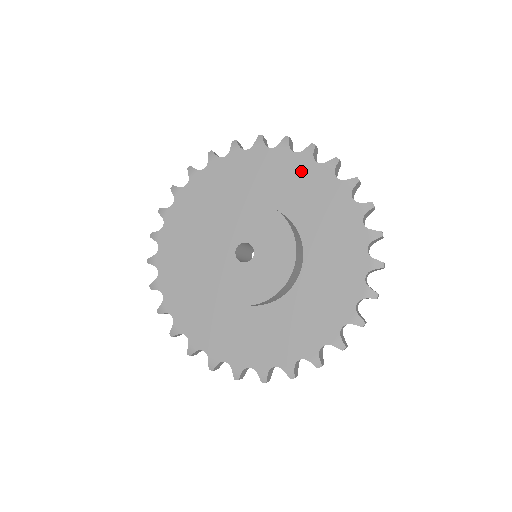
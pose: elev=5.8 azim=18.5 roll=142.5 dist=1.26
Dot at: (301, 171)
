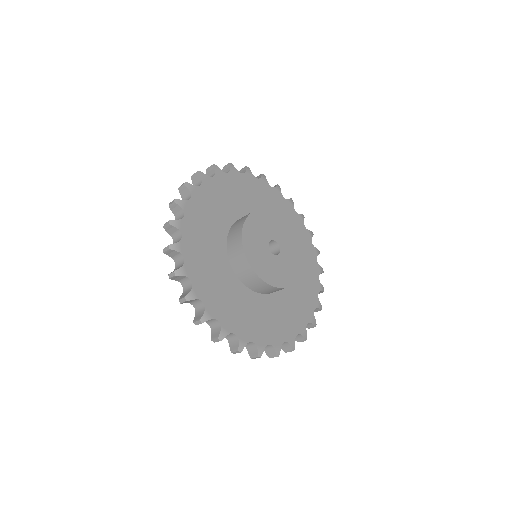
Dot at: (309, 254)
